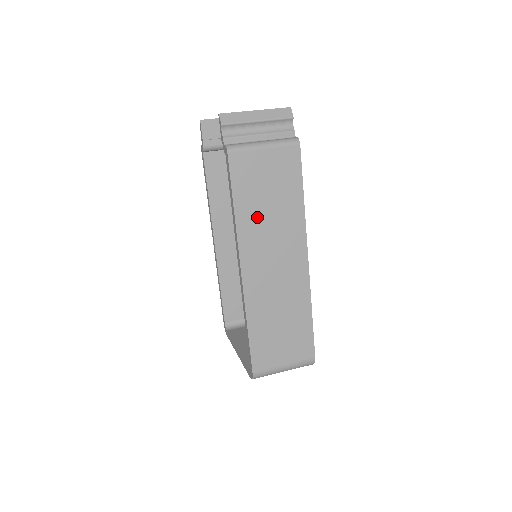
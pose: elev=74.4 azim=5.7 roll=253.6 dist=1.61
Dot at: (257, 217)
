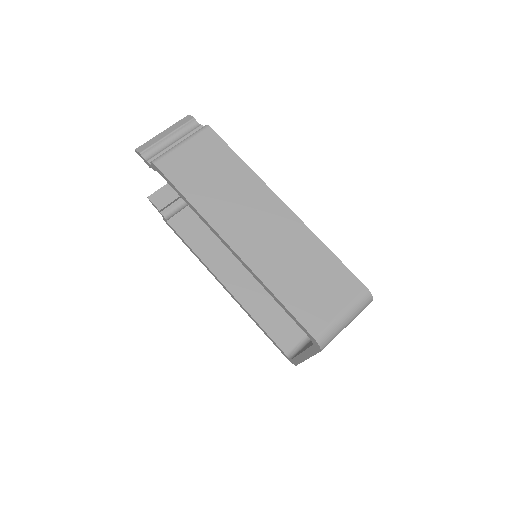
Dot at: (213, 196)
